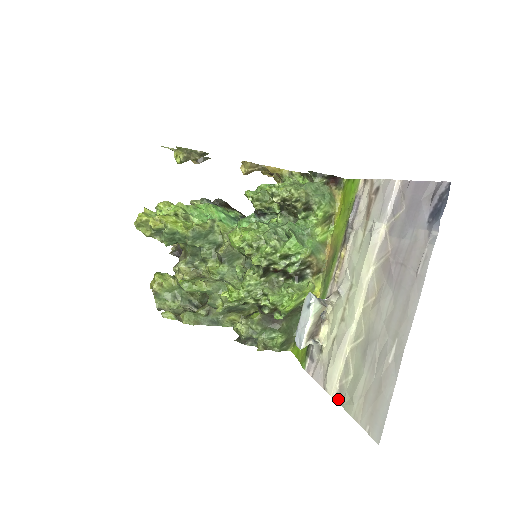
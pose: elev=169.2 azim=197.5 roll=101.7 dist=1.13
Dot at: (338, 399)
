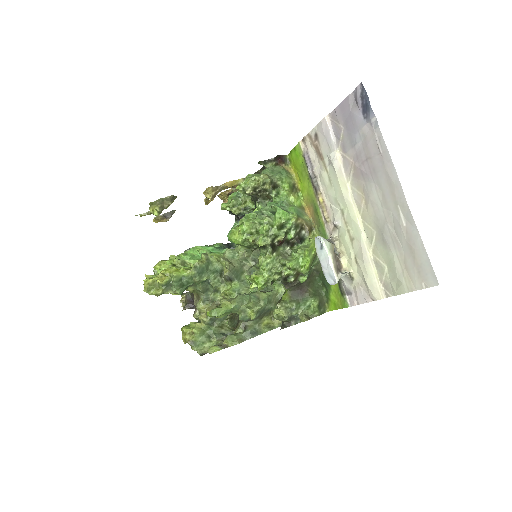
Dot at: (388, 295)
